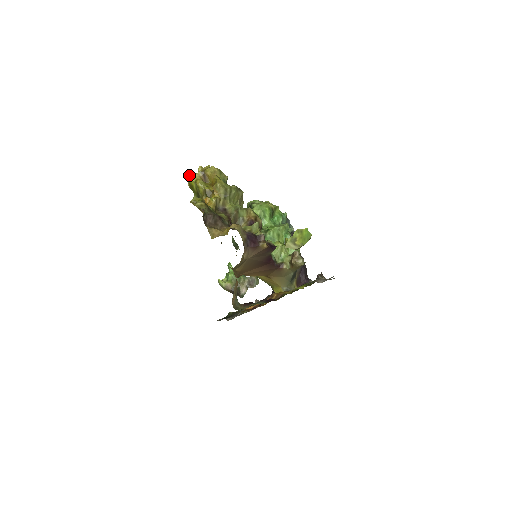
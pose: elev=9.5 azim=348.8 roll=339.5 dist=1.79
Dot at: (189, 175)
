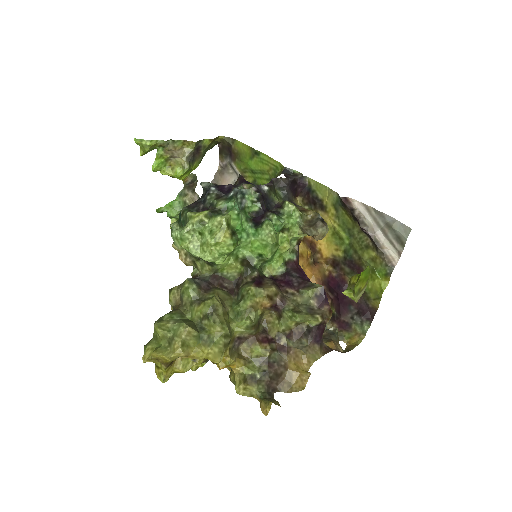
Dot at: occluded
